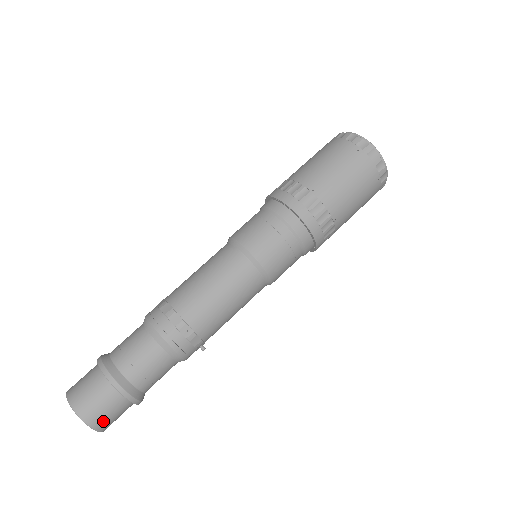
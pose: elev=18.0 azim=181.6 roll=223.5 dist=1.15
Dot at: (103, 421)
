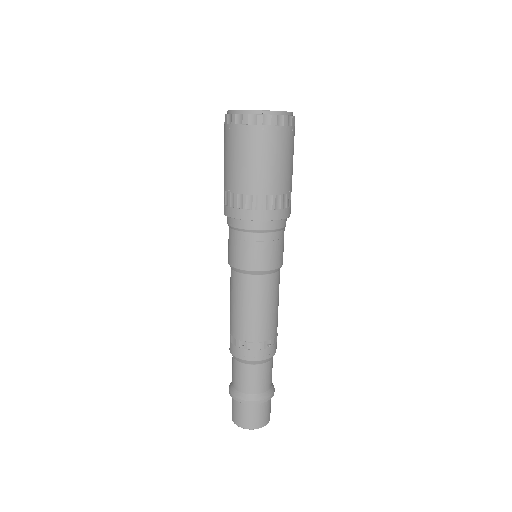
Dot at: (252, 422)
